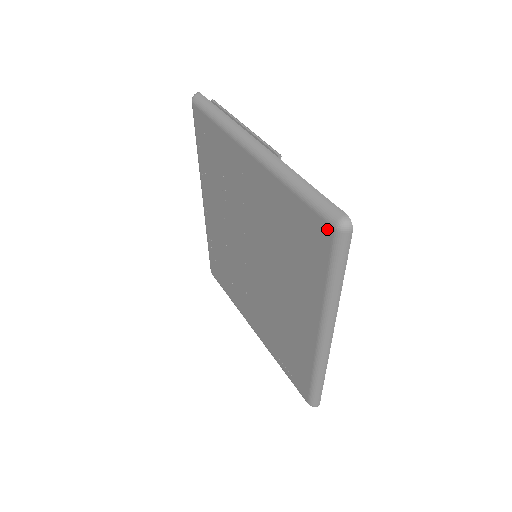
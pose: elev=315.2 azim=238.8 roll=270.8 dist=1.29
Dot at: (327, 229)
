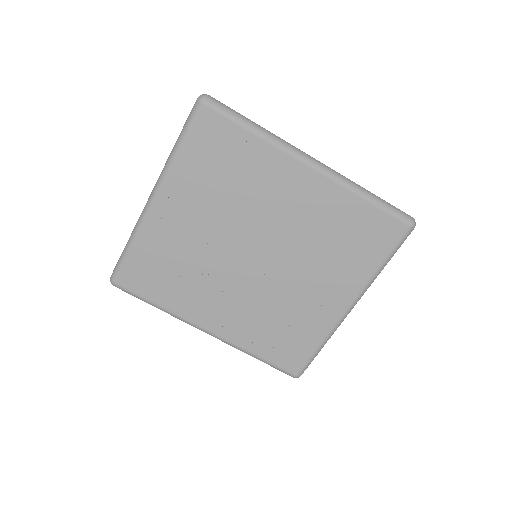
Dot at: (205, 113)
